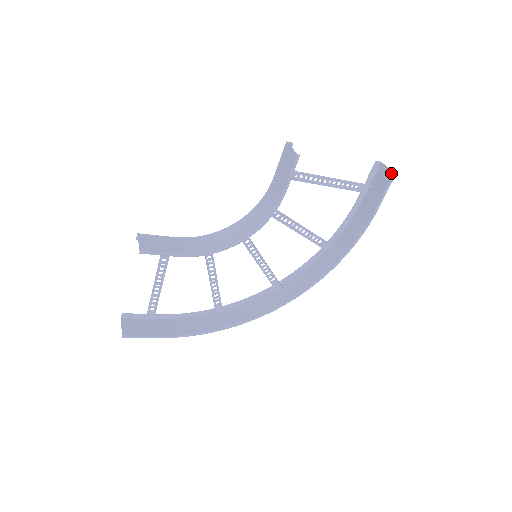
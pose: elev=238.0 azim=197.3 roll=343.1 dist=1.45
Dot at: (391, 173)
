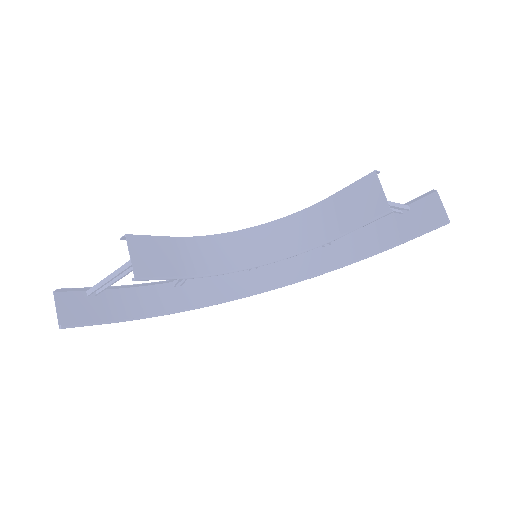
Dot at: (445, 216)
